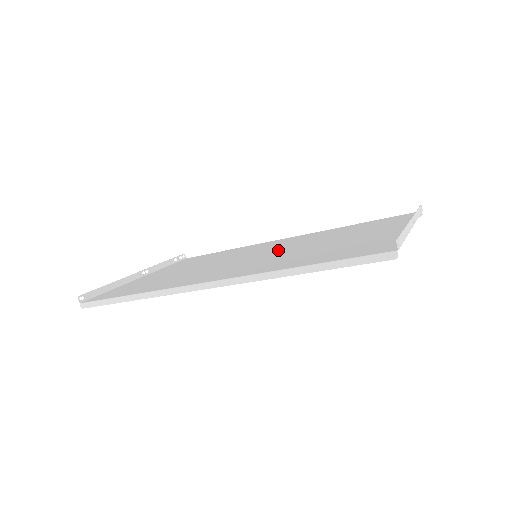
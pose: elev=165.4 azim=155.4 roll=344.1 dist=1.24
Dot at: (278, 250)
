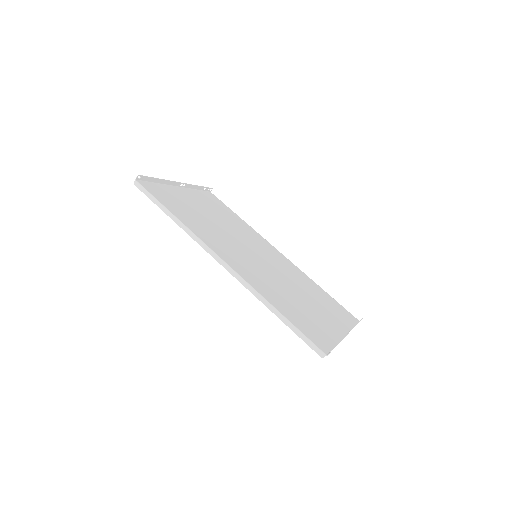
Dot at: (270, 266)
